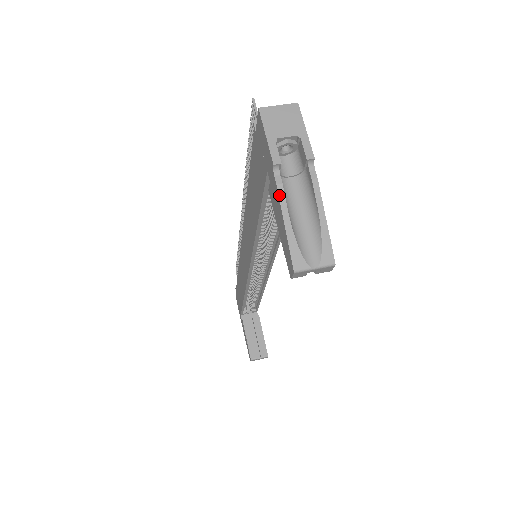
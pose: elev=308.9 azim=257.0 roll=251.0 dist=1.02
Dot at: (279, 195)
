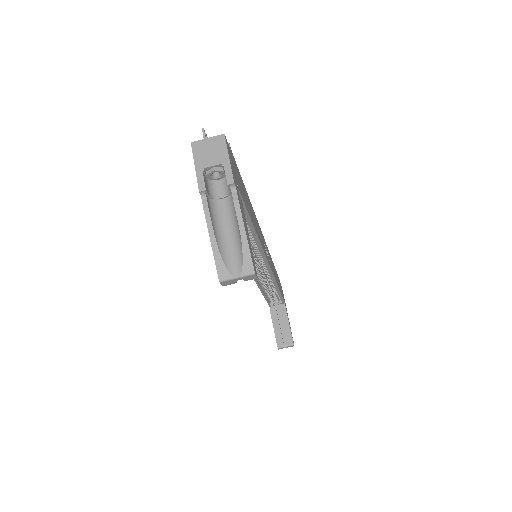
Dot at: (205, 217)
